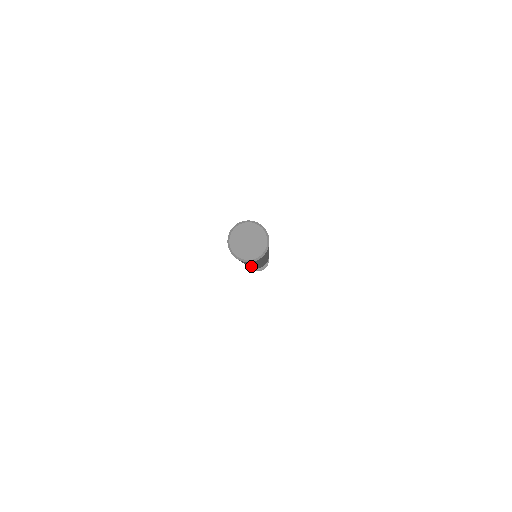
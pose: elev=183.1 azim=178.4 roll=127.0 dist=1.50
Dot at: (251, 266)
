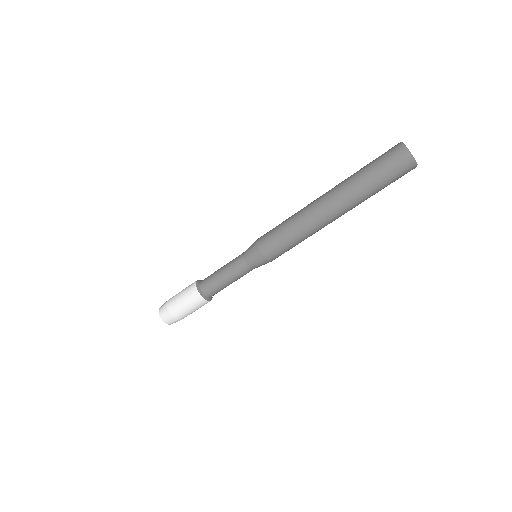
Dot at: (328, 220)
